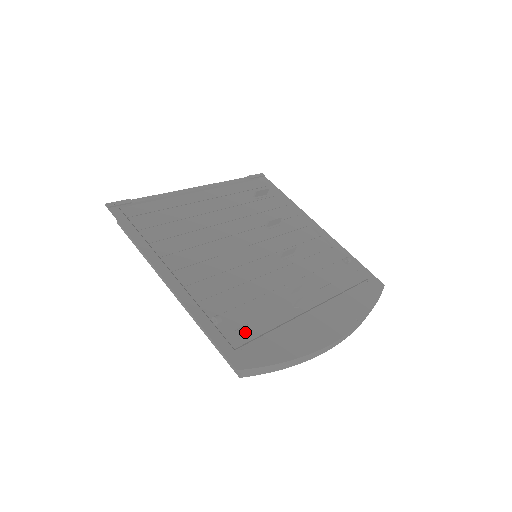
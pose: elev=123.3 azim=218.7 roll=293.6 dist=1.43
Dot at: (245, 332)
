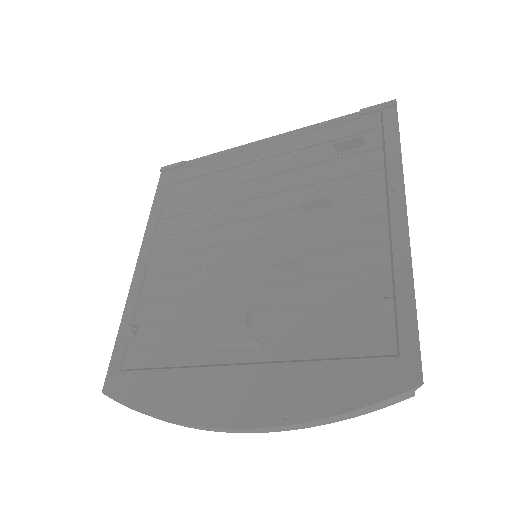
Dot at: (146, 356)
